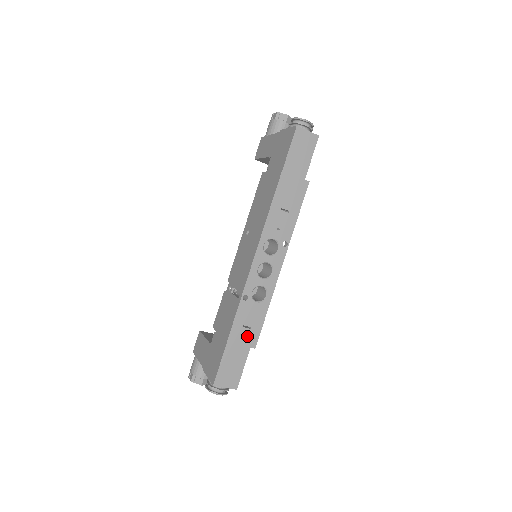
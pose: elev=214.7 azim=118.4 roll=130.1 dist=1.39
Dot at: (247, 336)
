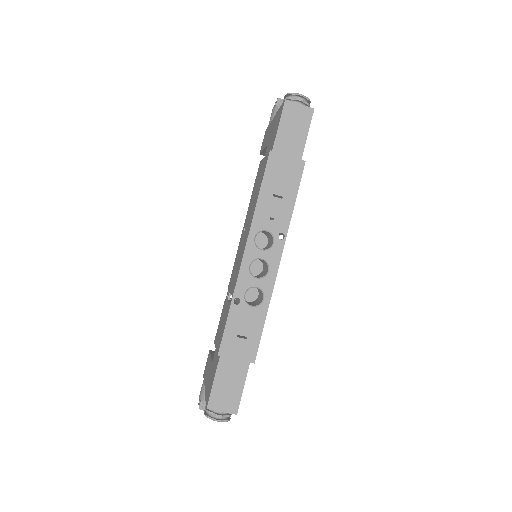
Dot at: (243, 348)
